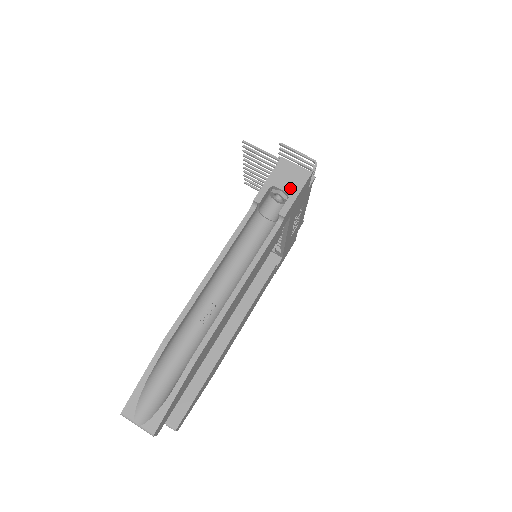
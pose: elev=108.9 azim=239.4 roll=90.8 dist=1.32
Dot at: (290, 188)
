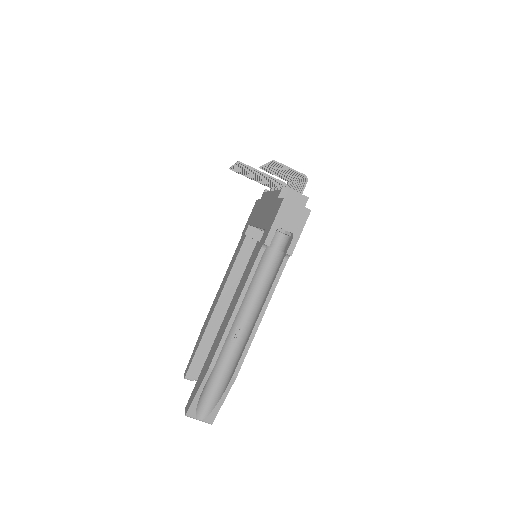
Dot at: (294, 228)
